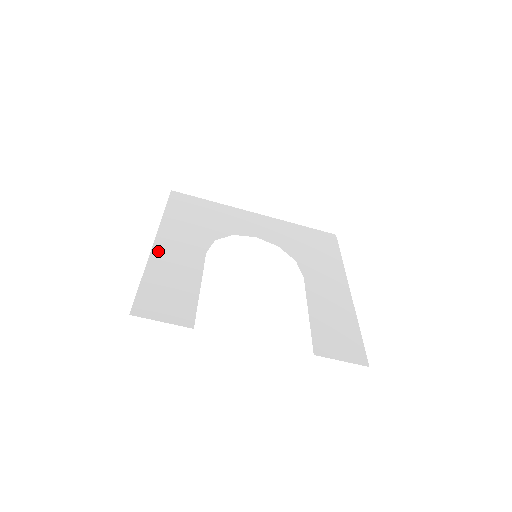
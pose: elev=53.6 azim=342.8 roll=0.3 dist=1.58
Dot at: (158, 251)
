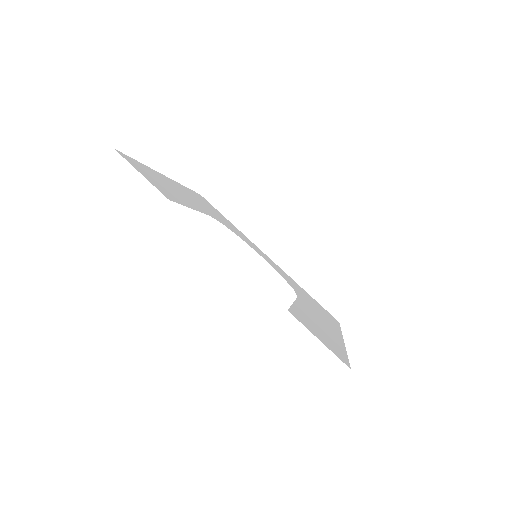
Dot at: (167, 179)
